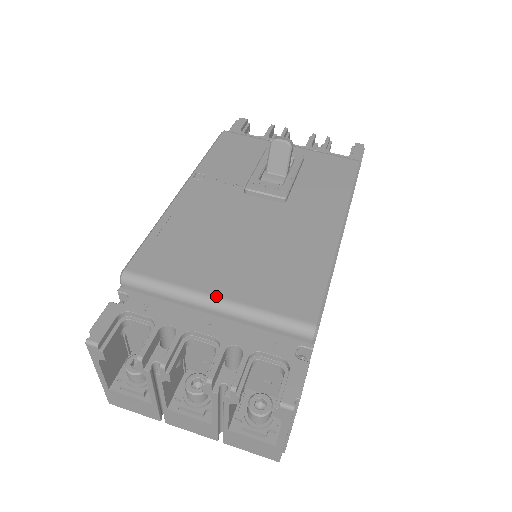
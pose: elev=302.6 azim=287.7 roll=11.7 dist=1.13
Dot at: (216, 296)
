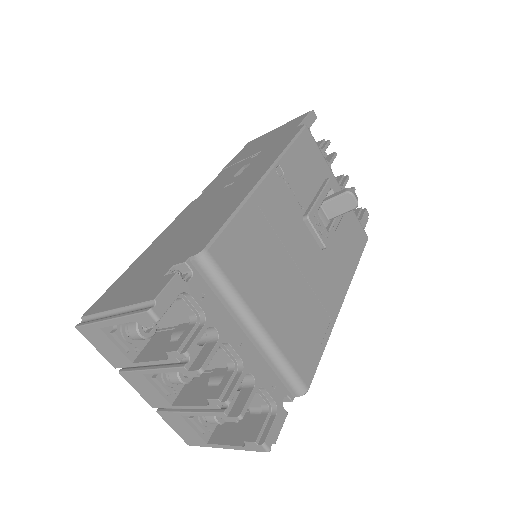
Dot at: (262, 325)
